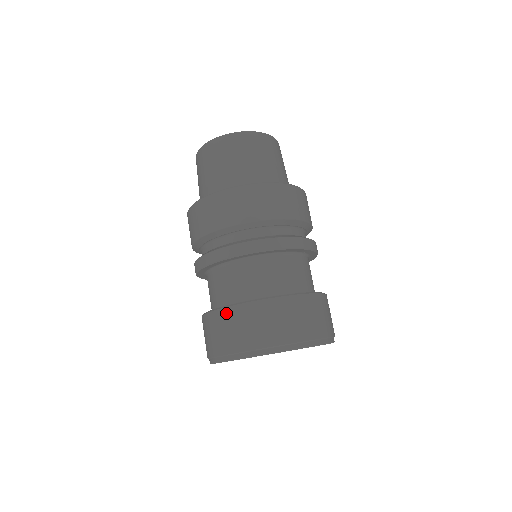
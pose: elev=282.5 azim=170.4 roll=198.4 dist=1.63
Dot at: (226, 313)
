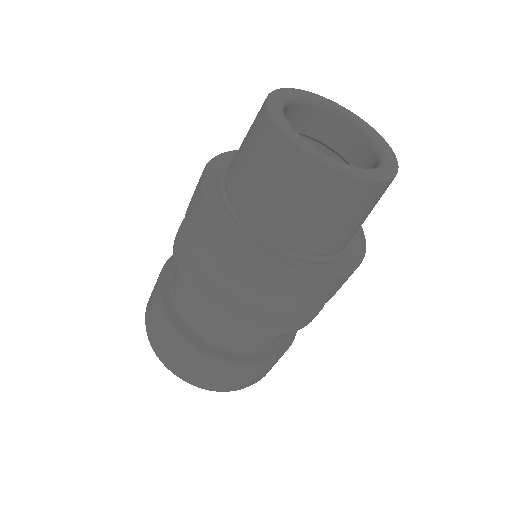
Dot at: (240, 369)
